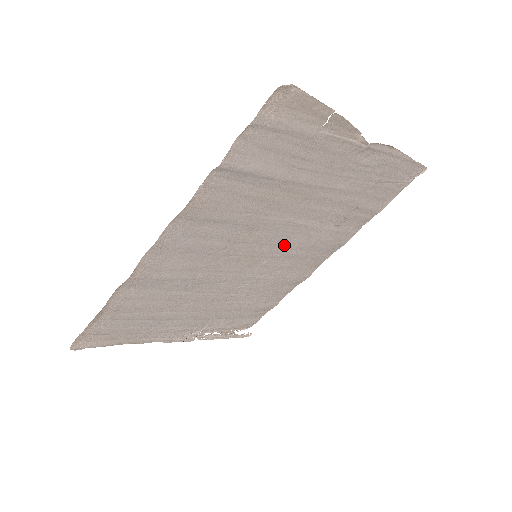
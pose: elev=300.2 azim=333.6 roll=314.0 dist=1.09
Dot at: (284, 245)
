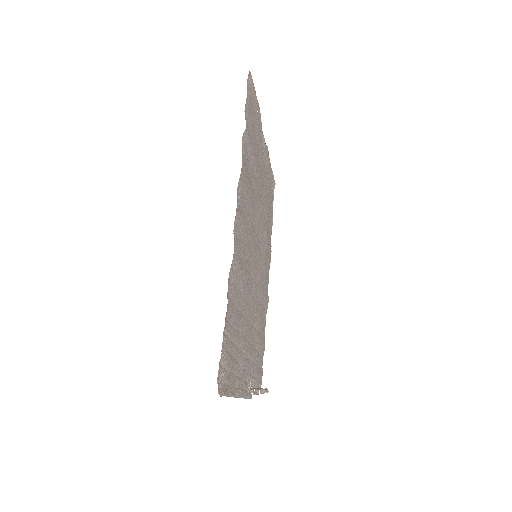
Dot at: (260, 247)
